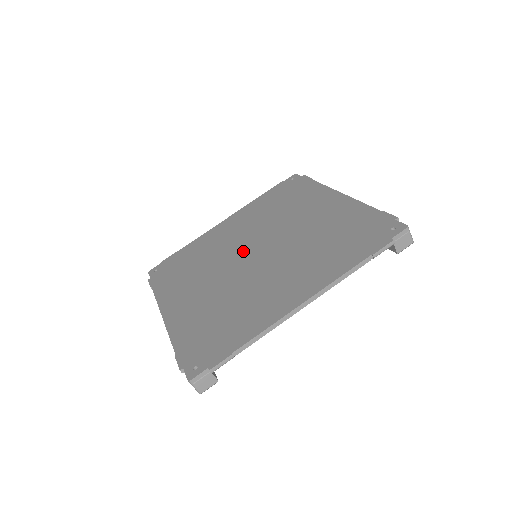
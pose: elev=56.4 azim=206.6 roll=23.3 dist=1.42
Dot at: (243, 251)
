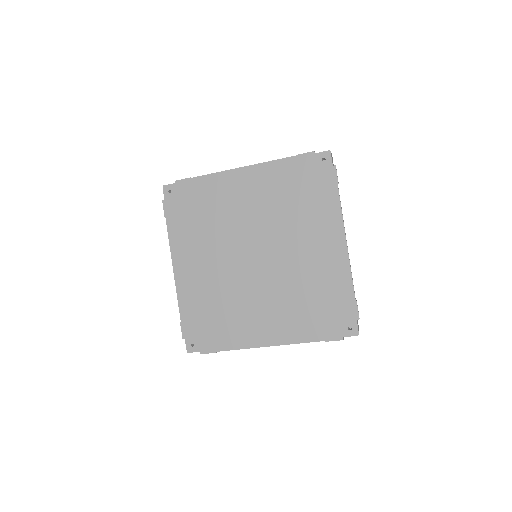
Dot at: (248, 244)
